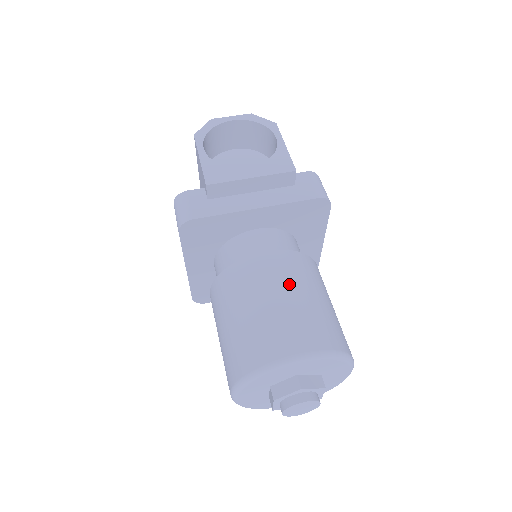
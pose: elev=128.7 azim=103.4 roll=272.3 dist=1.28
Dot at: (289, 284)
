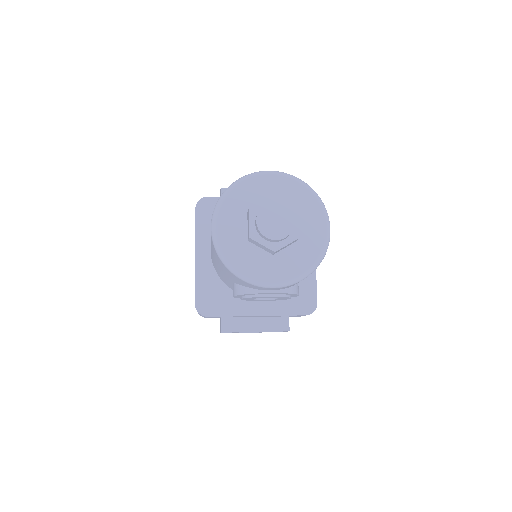
Dot at: occluded
